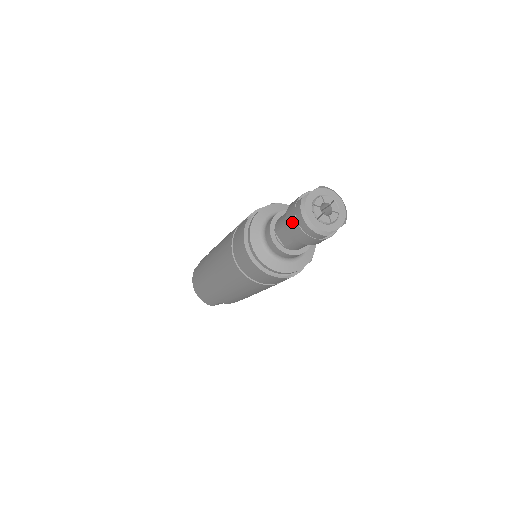
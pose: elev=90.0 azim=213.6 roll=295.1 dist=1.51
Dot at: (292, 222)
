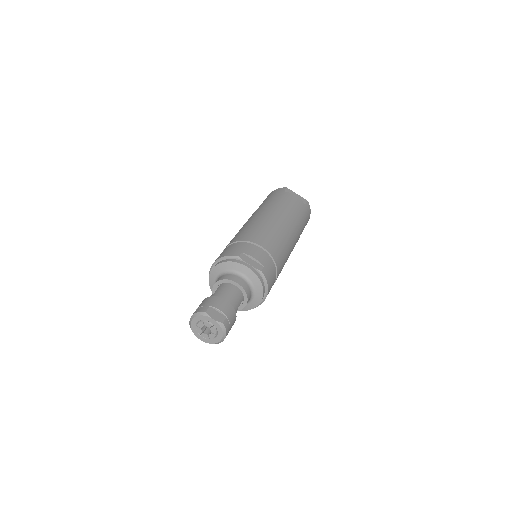
Dot at: (201, 304)
